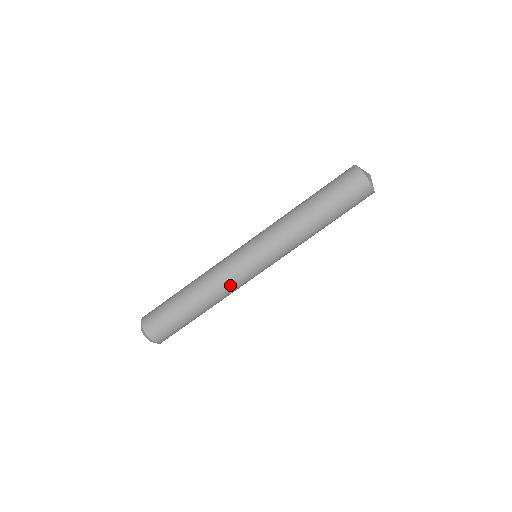
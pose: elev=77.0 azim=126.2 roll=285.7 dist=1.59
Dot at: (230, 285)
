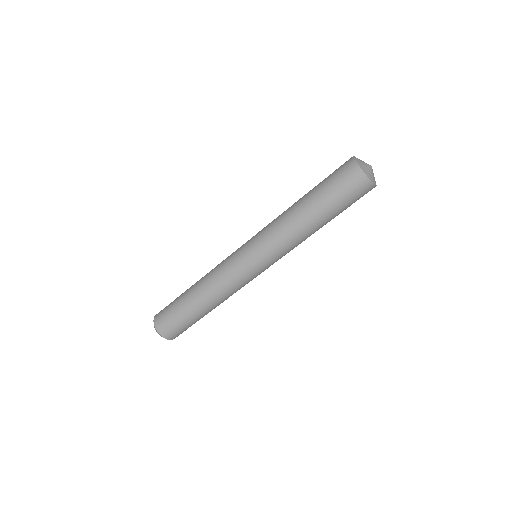
Dot at: (234, 289)
